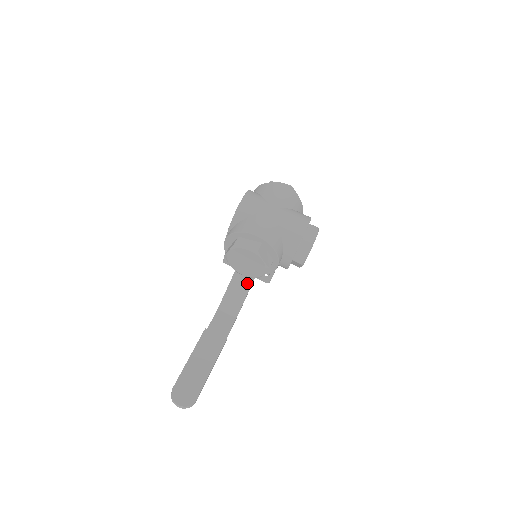
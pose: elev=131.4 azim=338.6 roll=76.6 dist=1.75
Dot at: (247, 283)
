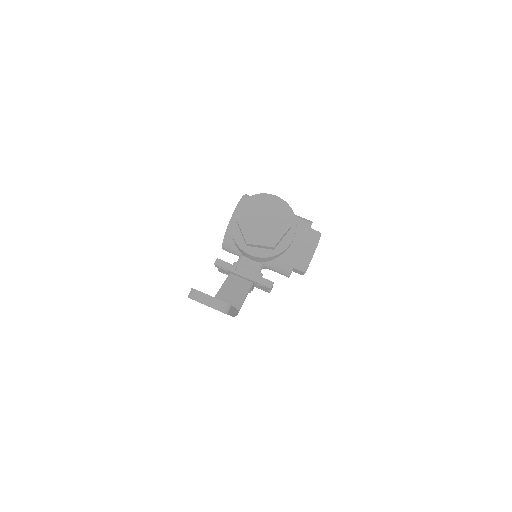
Dot at: (245, 285)
